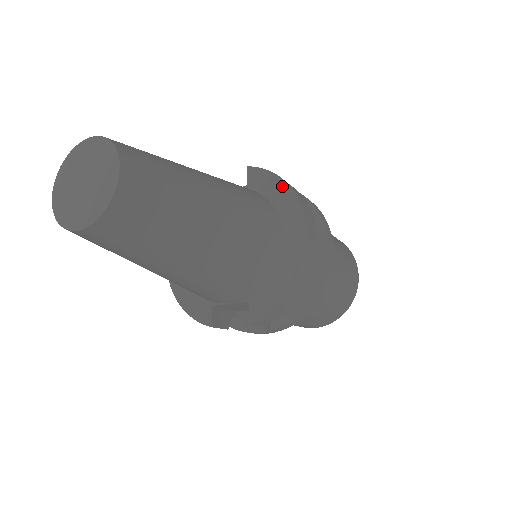
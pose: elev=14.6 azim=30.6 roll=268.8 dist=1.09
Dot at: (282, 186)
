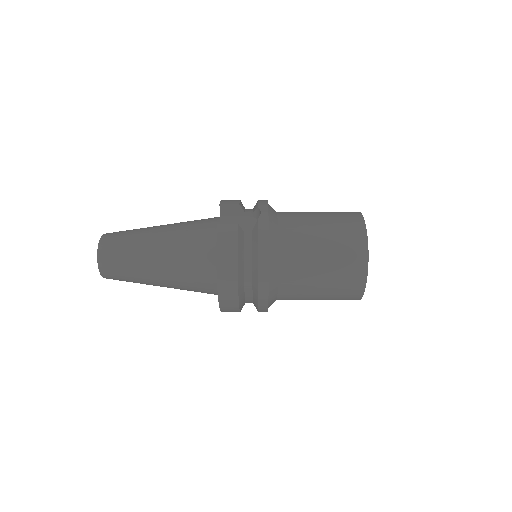
Dot at: (217, 261)
